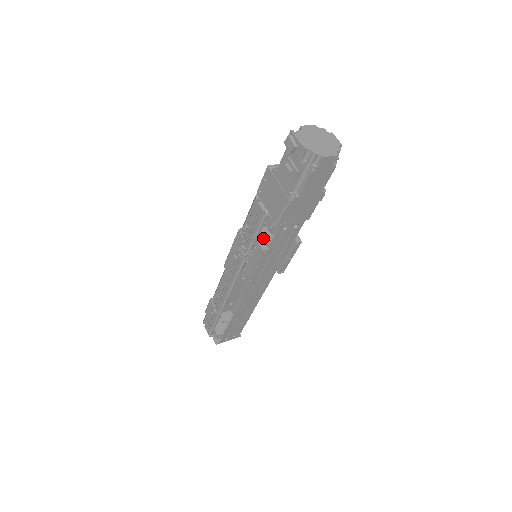
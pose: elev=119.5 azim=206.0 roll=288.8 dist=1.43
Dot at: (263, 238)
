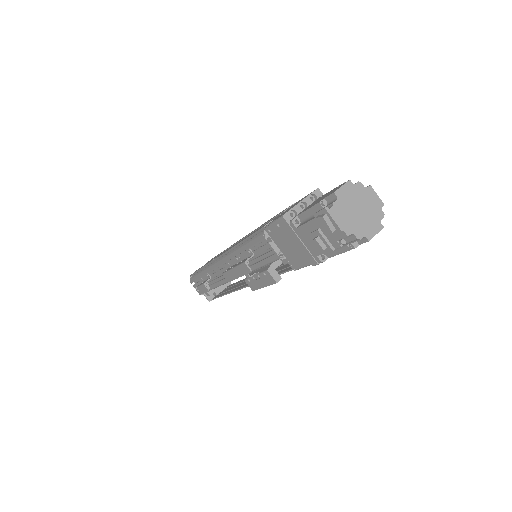
Dot at: (273, 265)
